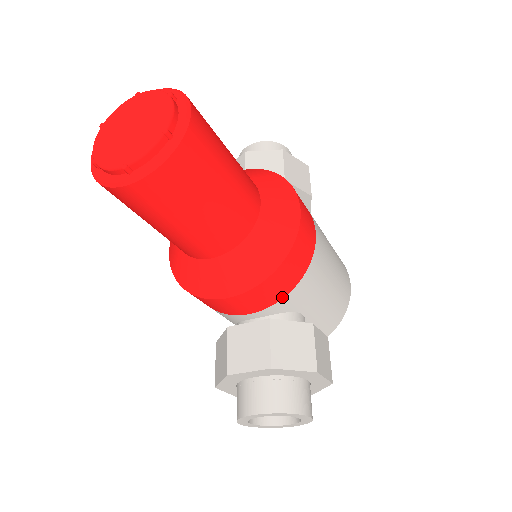
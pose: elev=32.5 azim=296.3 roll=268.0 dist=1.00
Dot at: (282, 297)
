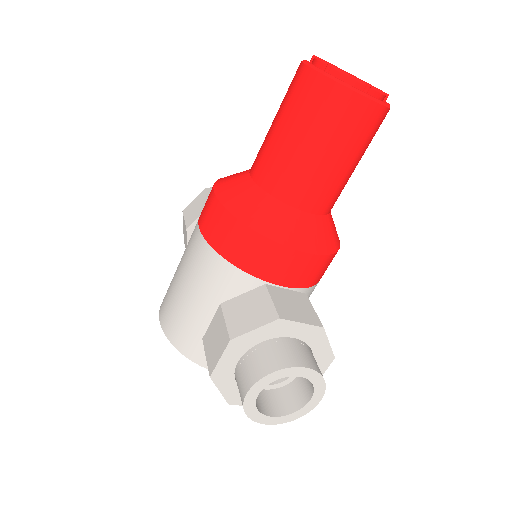
Dot at: (308, 286)
